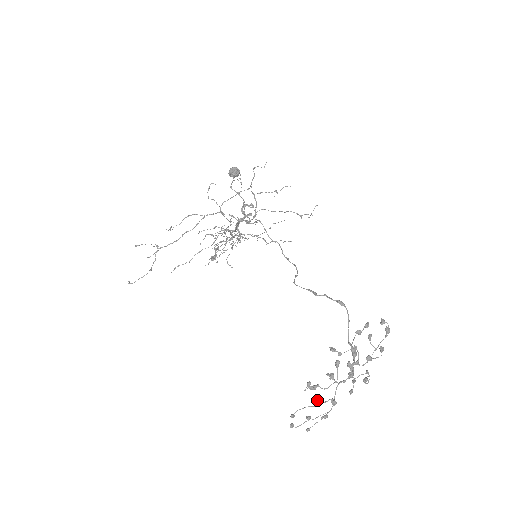
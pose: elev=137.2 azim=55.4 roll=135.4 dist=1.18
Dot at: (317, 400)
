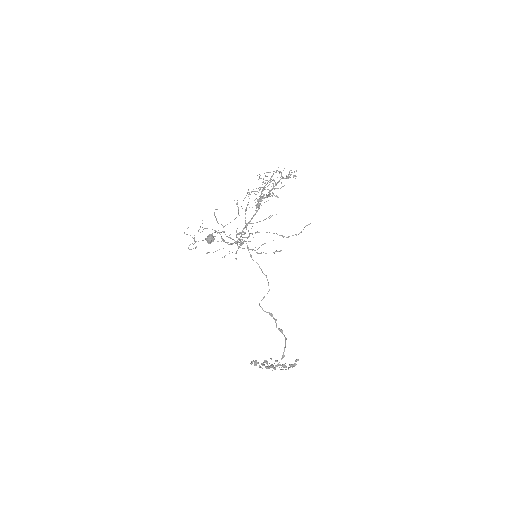
Dot at: (263, 363)
